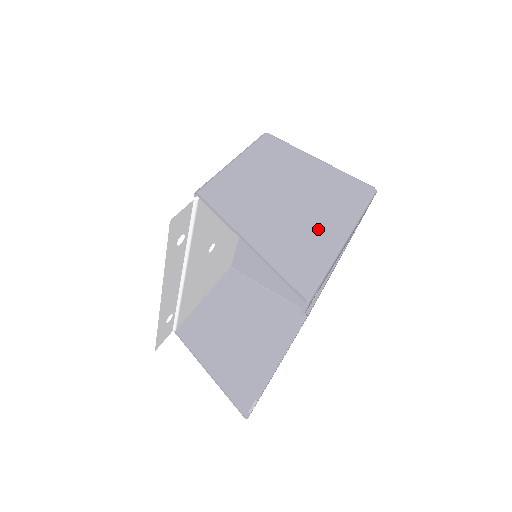
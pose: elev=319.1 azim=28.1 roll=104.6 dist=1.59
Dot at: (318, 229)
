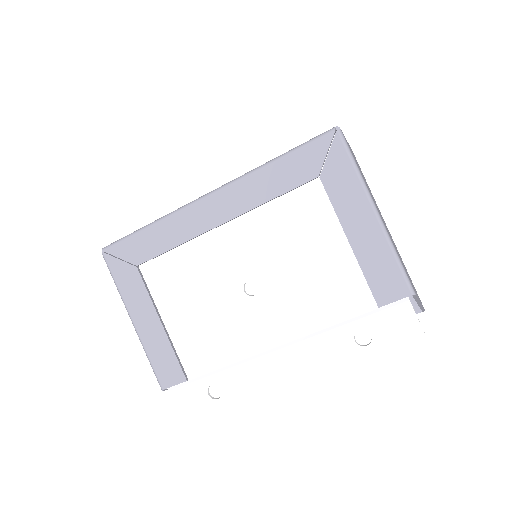
Dot at: occluded
